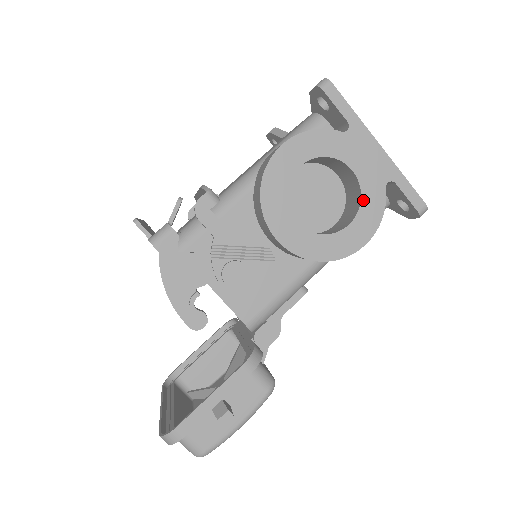
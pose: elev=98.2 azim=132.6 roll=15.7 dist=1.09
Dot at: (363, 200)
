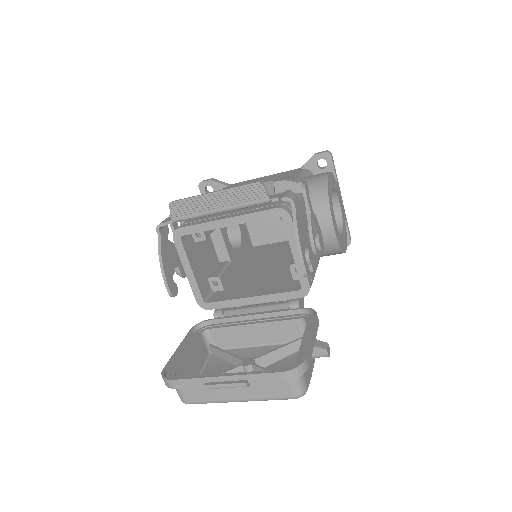
Dot at: (343, 224)
